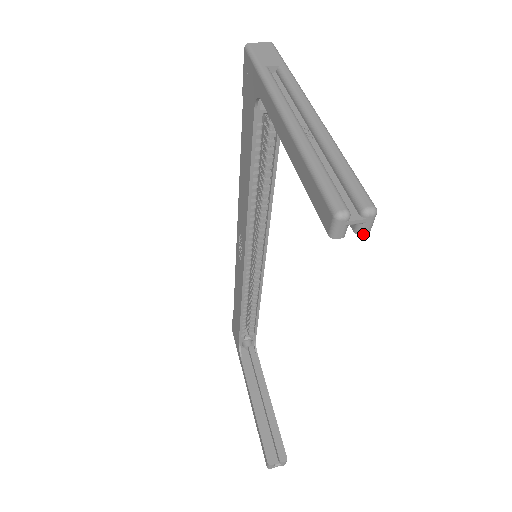
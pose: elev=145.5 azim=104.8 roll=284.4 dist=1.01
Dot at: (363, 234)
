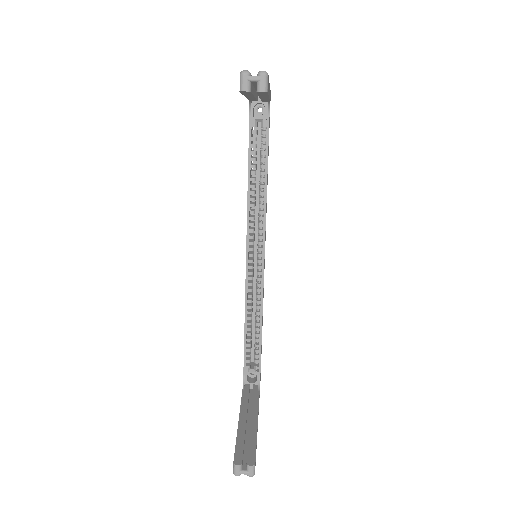
Dot at: (261, 91)
